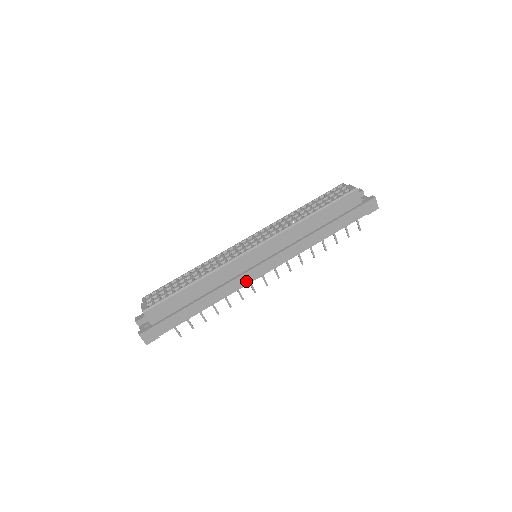
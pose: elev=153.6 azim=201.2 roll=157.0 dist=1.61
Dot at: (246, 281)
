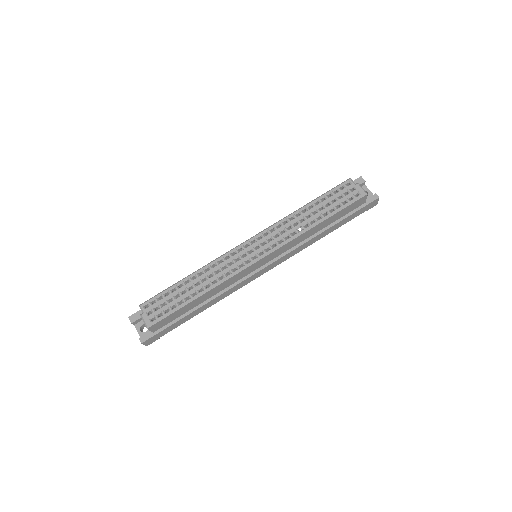
Dot at: (246, 283)
